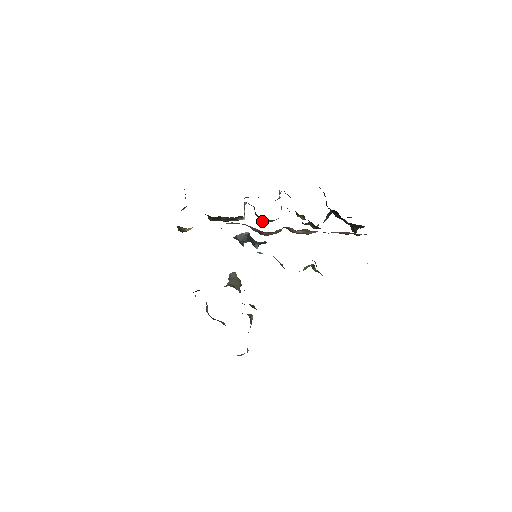
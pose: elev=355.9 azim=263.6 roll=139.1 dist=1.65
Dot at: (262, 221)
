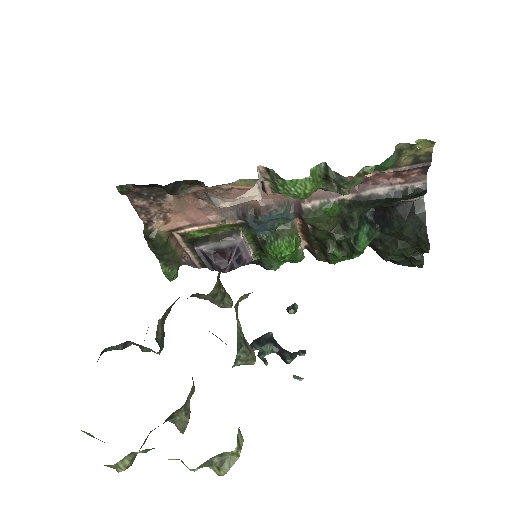
Dot at: (289, 308)
